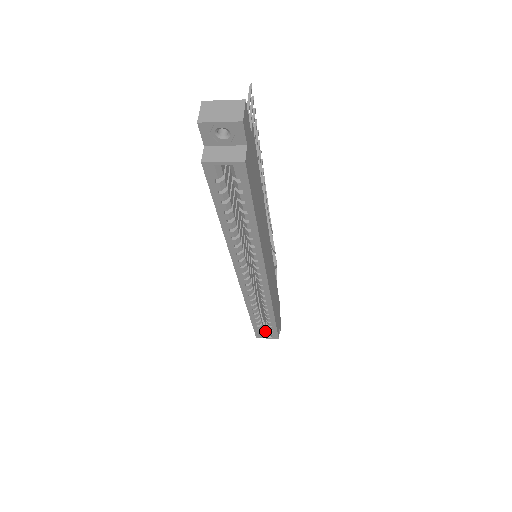
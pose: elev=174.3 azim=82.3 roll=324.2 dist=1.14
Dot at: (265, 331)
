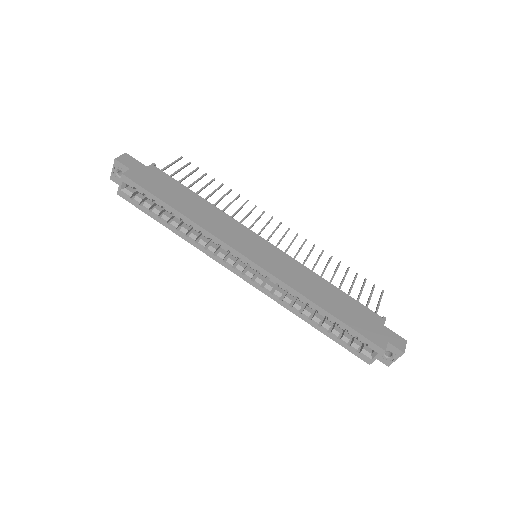
Dot at: (372, 351)
